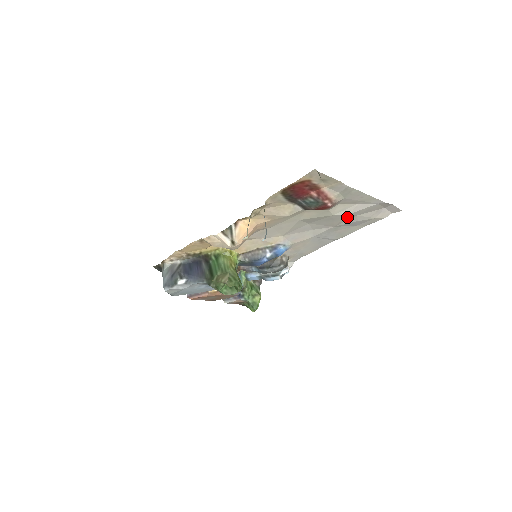
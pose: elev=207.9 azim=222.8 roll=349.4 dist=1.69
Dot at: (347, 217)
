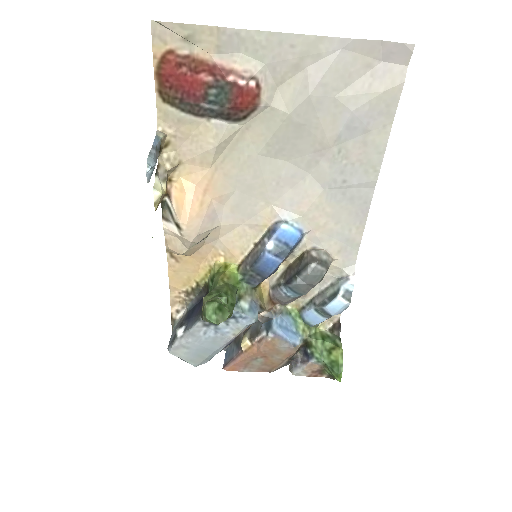
Dot at: (319, 108)
